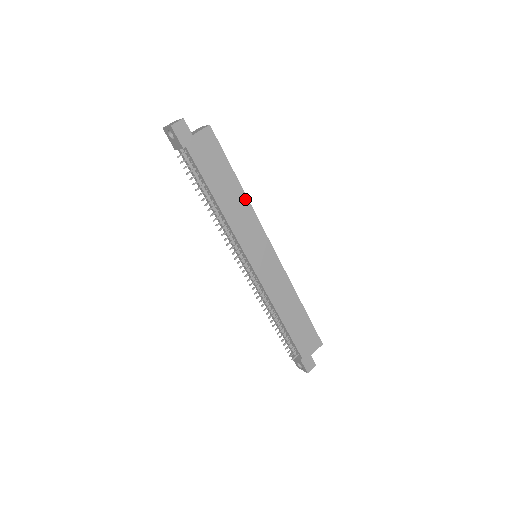
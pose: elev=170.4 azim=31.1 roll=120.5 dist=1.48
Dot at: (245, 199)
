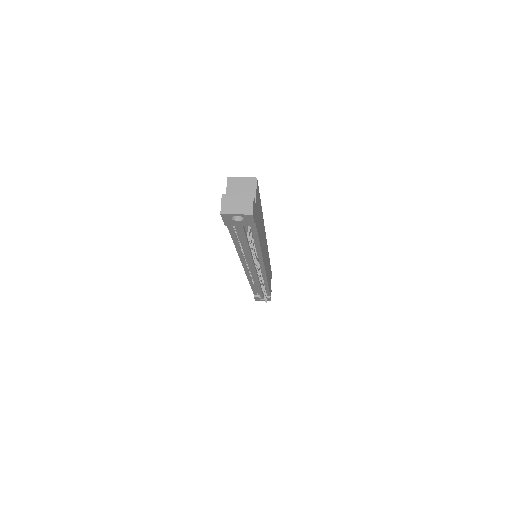
Dot at: (263, 221)
